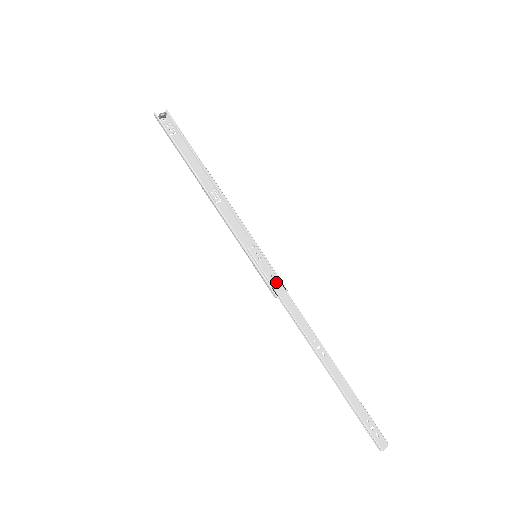
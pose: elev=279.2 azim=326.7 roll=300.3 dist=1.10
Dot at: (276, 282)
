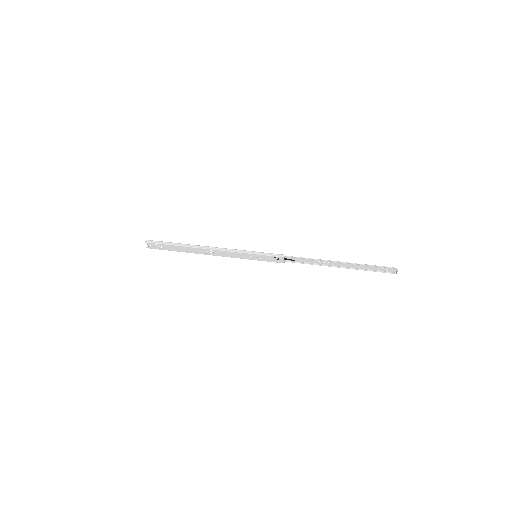
Dot at: occluded
